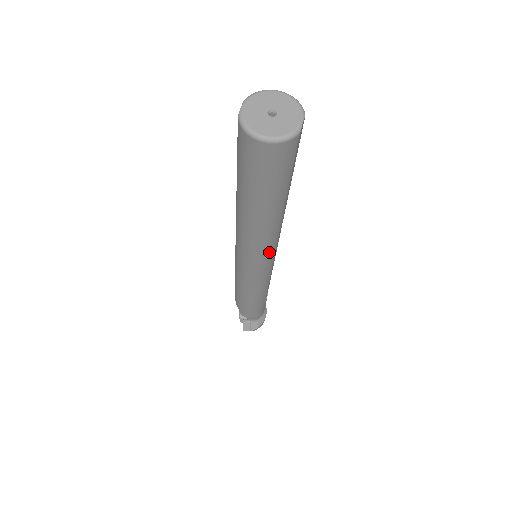
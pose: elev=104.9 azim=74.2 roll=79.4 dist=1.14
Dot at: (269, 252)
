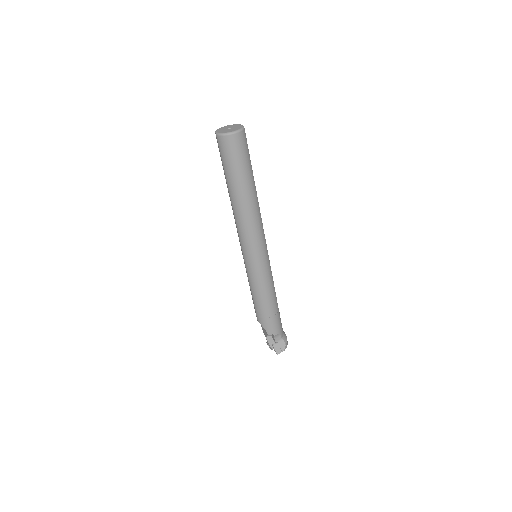
Dot at: (261, 233)
